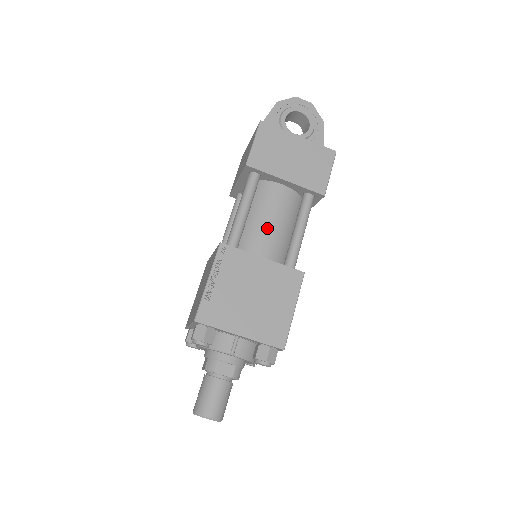
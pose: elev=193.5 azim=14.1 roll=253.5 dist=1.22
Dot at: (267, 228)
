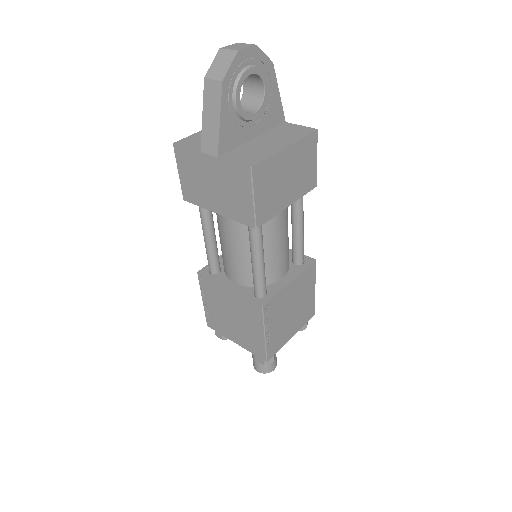
Dot at: (279, 252)
